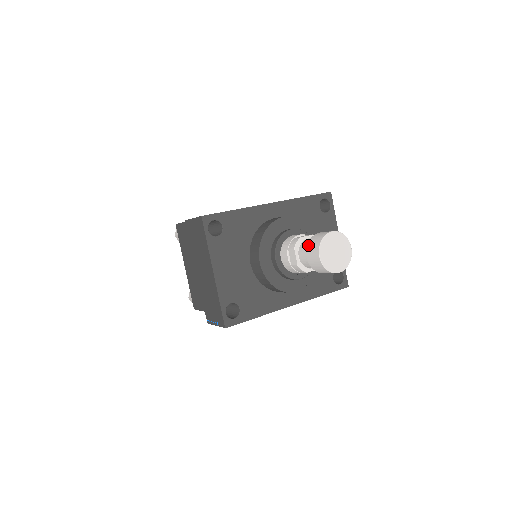
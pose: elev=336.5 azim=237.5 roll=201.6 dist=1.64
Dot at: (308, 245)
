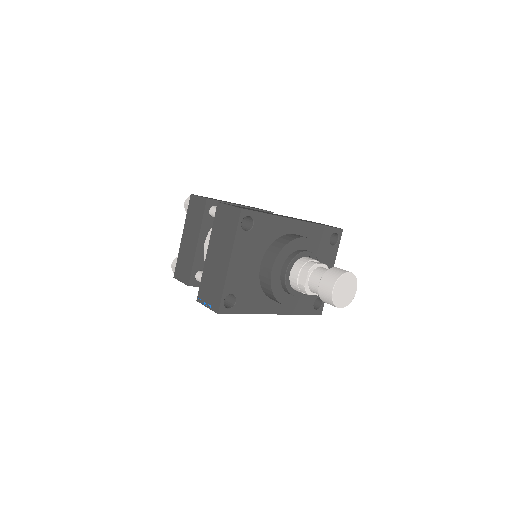
Dot at: (325, 274)
